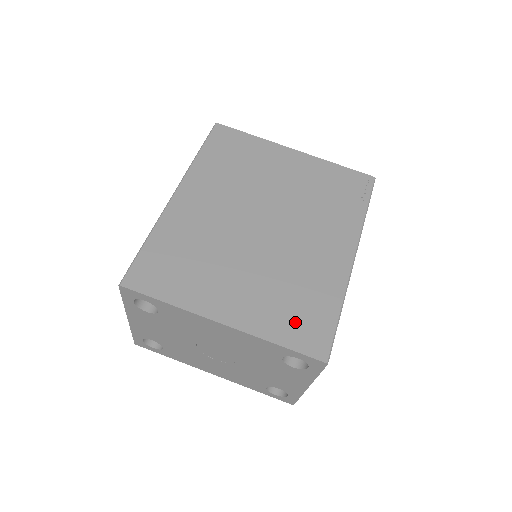
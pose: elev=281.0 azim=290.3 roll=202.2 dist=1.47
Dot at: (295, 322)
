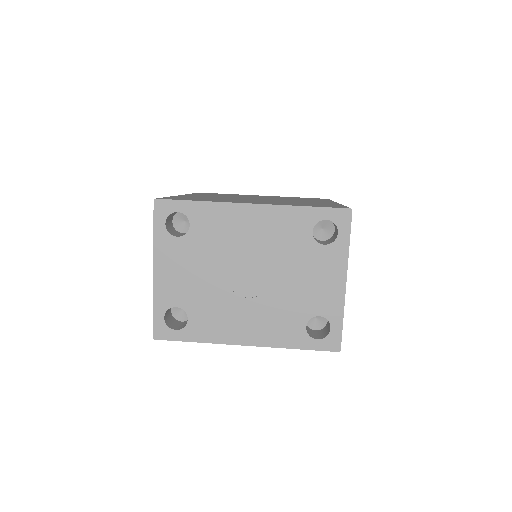
Dot at: (312, 205)
